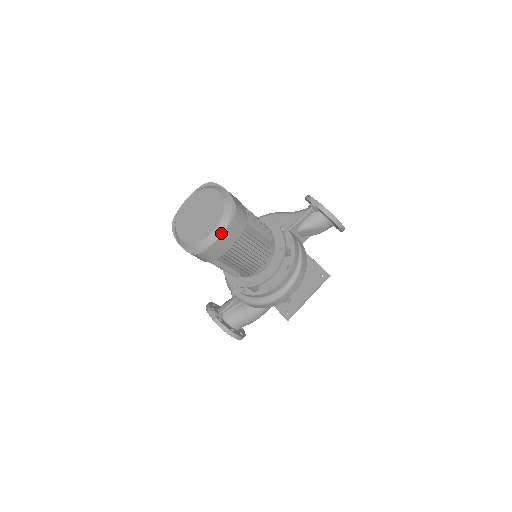
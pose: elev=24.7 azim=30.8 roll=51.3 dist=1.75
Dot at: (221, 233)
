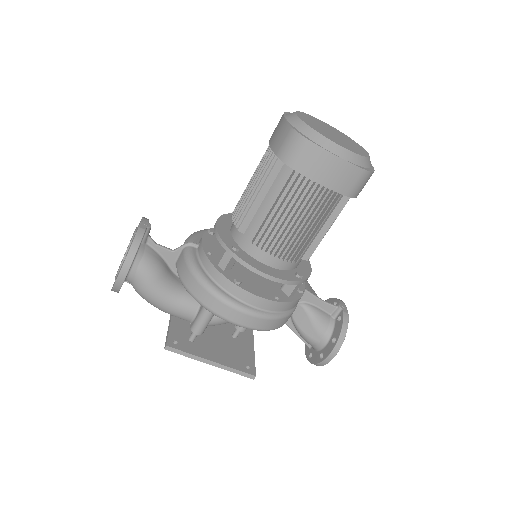
Dot at: (344, 157)
